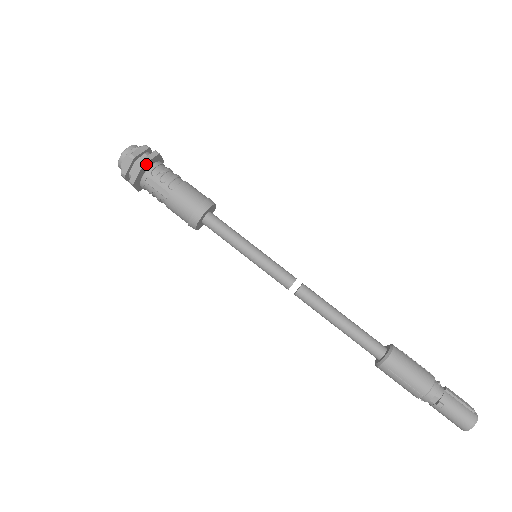
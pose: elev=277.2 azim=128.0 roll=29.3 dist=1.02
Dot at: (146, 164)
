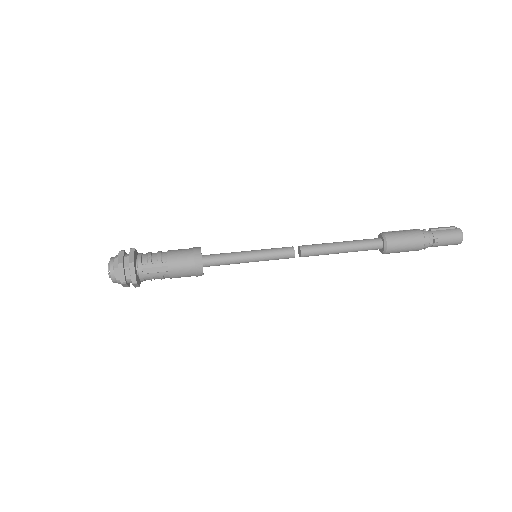
Dot at: (134, 261)
